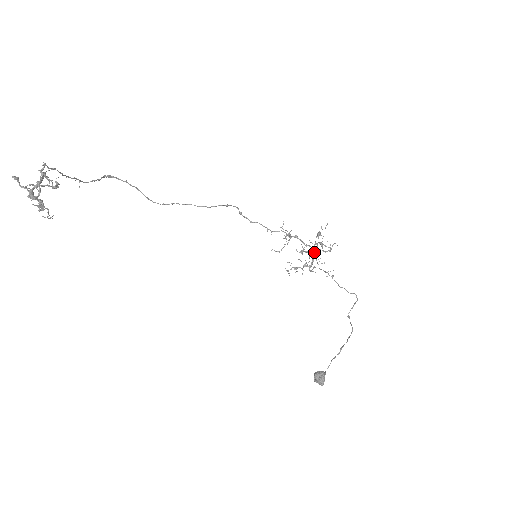
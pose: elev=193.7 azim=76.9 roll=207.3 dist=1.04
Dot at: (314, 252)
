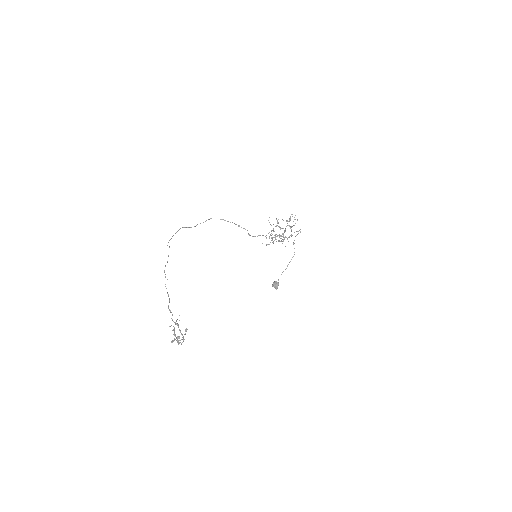
Dot at: occluded
